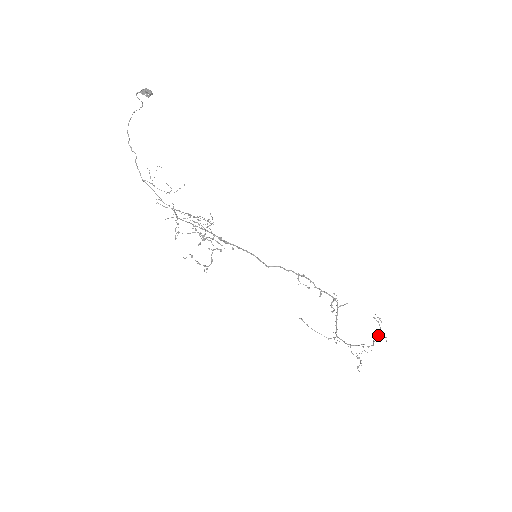
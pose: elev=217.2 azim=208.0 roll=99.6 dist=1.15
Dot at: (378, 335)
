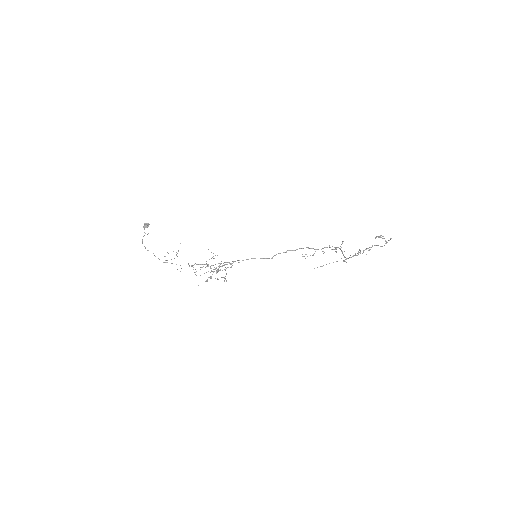
Dot at: (386, 243)
